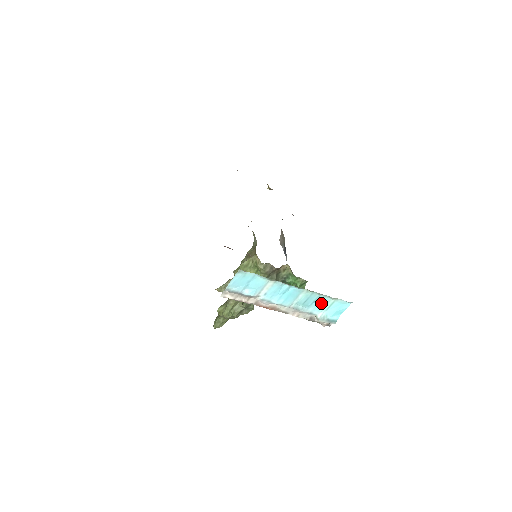
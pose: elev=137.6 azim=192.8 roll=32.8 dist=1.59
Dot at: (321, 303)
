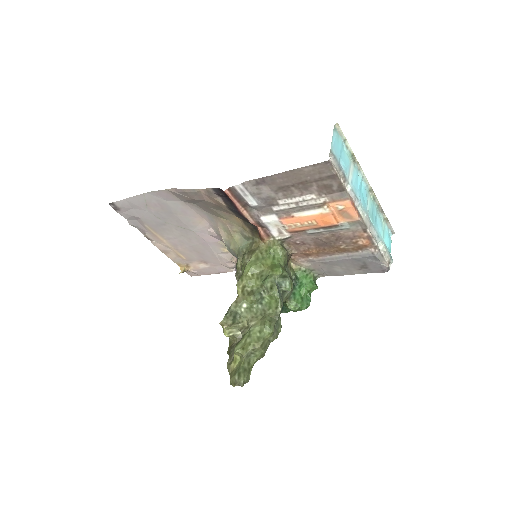
Dot at: (379, 224)
